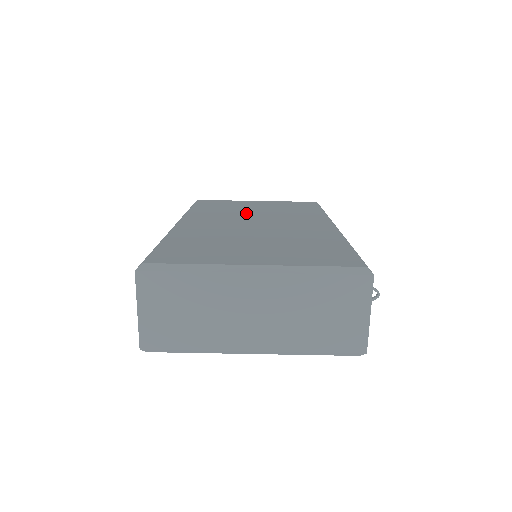
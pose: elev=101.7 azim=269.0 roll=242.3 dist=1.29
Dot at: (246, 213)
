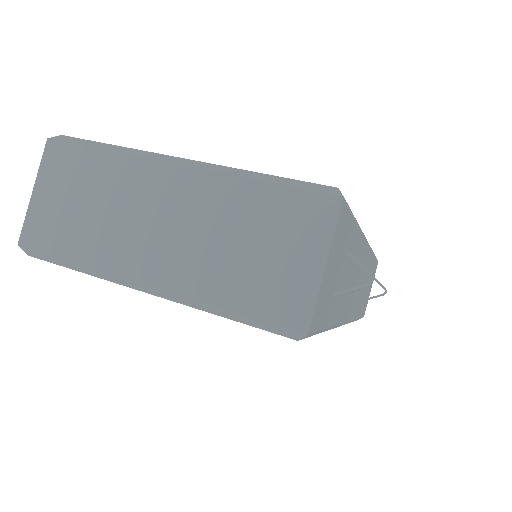
Dot at: occluded
